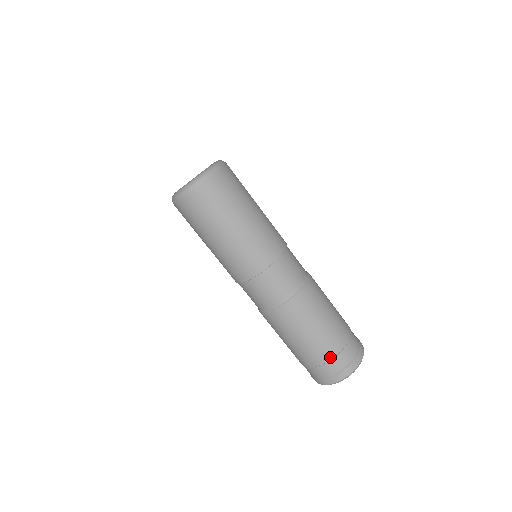
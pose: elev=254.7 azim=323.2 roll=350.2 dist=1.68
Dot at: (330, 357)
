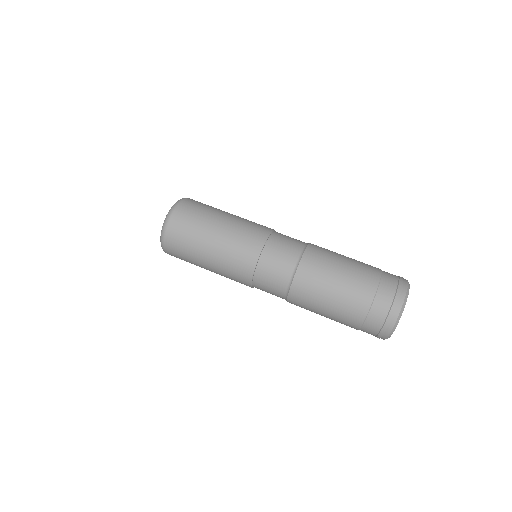
Dot at: (379, 269)
